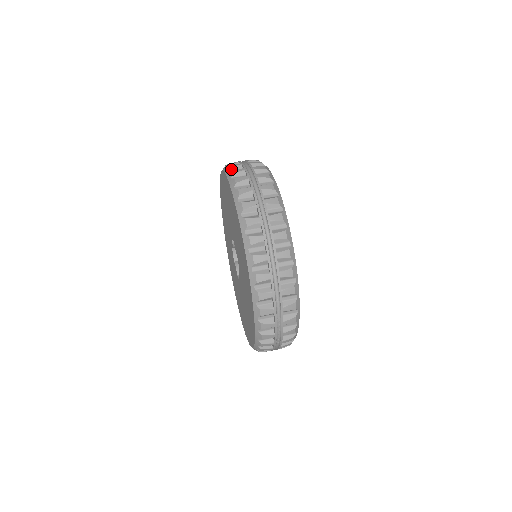
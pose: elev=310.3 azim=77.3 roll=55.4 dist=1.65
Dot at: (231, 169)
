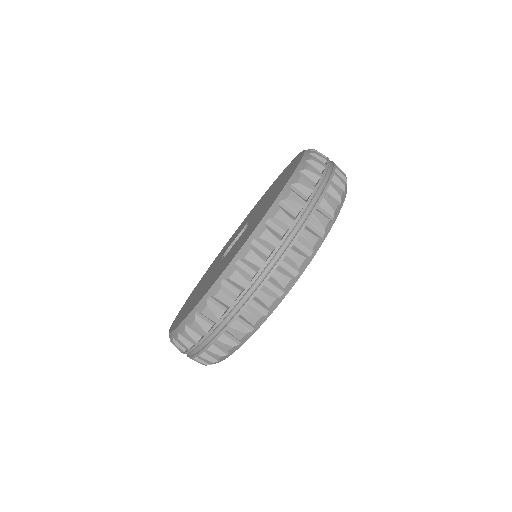
Dot at: (286, 201)
